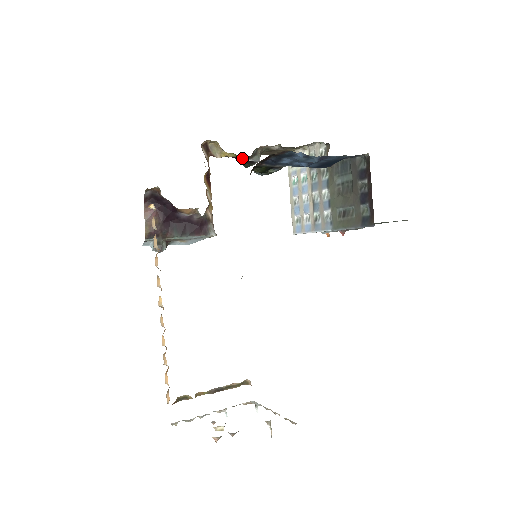
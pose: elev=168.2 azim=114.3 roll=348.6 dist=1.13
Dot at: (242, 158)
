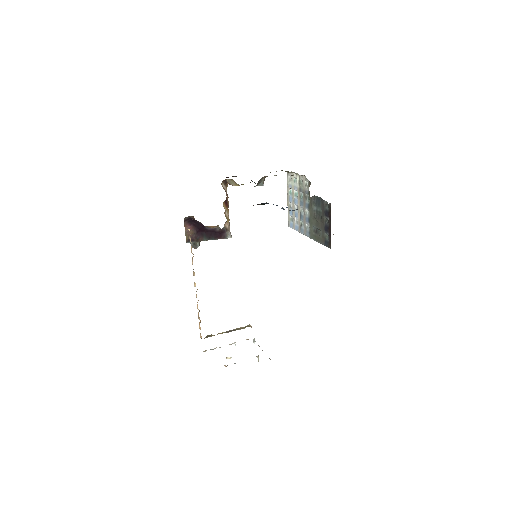
Dot at: occluded
